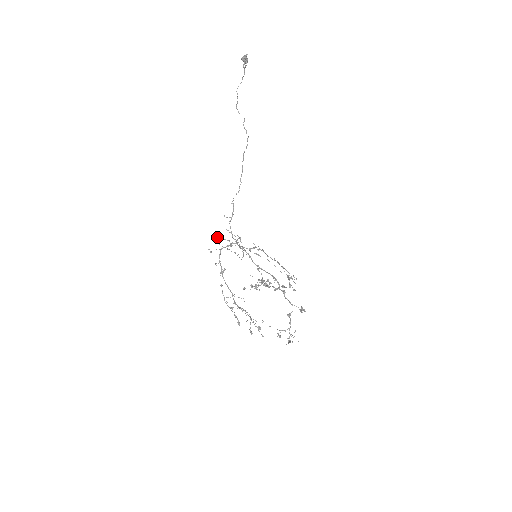
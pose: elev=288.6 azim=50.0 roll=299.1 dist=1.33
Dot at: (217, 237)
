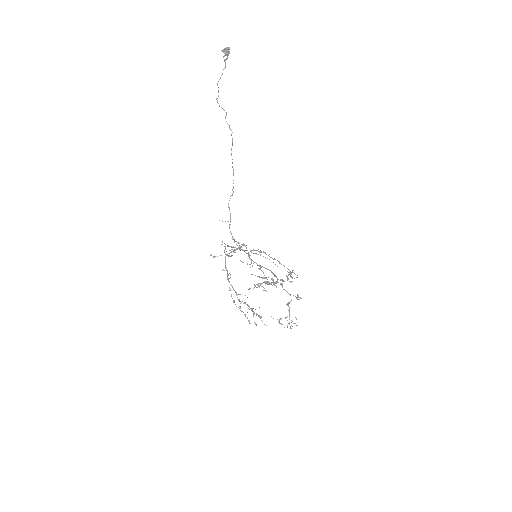
Dot at: (225, 248)
